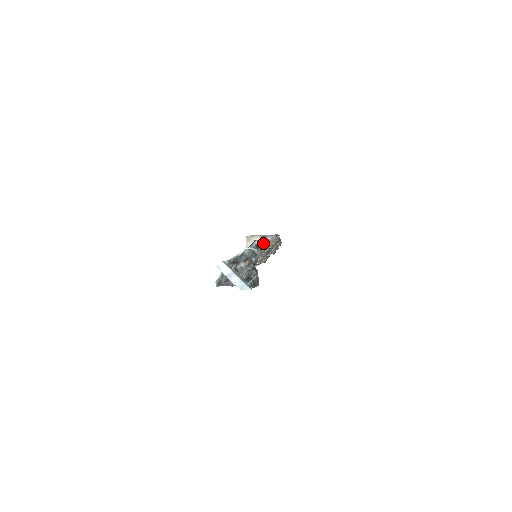
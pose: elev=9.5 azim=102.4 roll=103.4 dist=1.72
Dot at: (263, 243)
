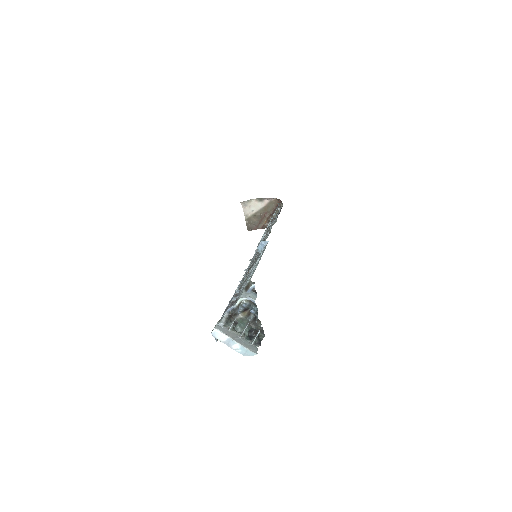
Dot at: (261, 254)
